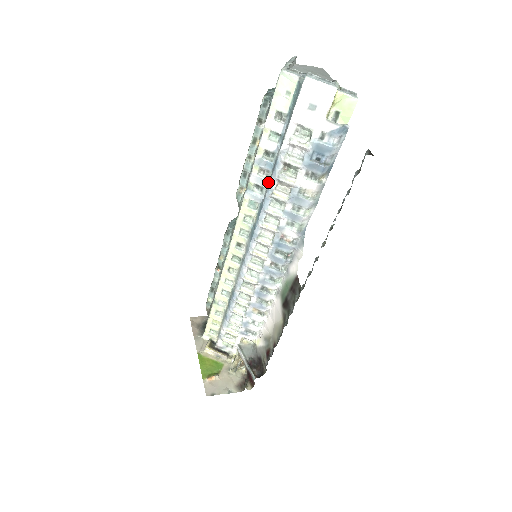
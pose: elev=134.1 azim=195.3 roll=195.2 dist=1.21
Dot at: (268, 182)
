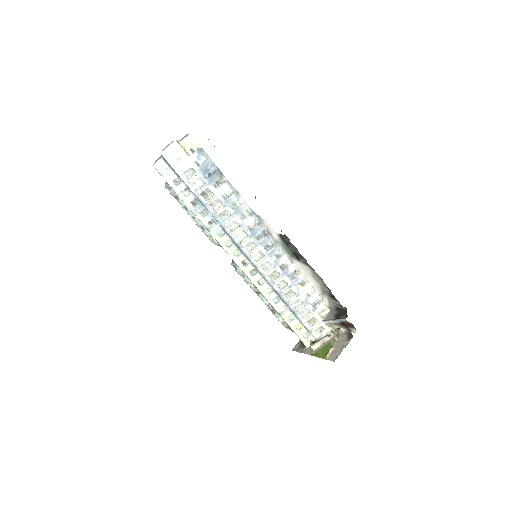
Dot at: (210, 214)
